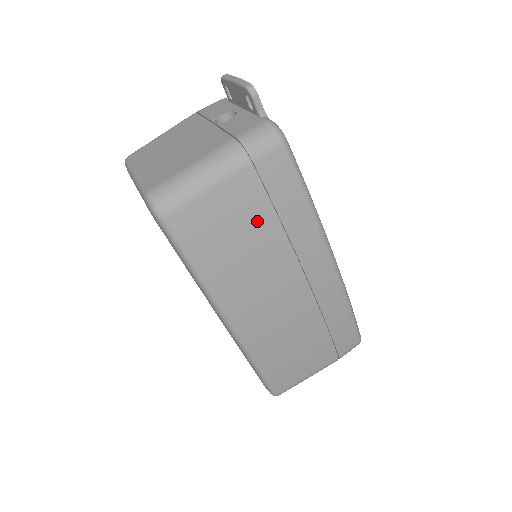
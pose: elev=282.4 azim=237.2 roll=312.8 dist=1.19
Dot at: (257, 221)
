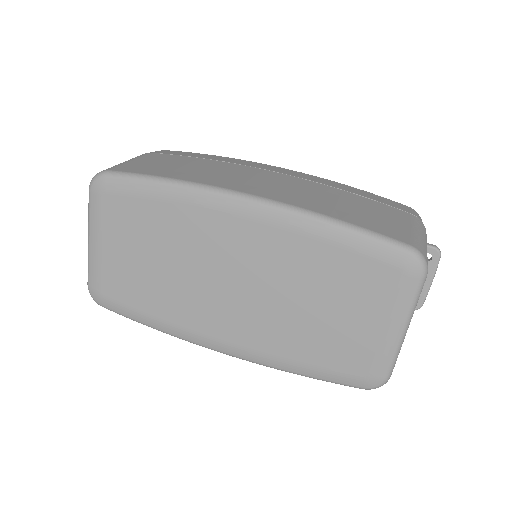
Dot at: (184, 160)
